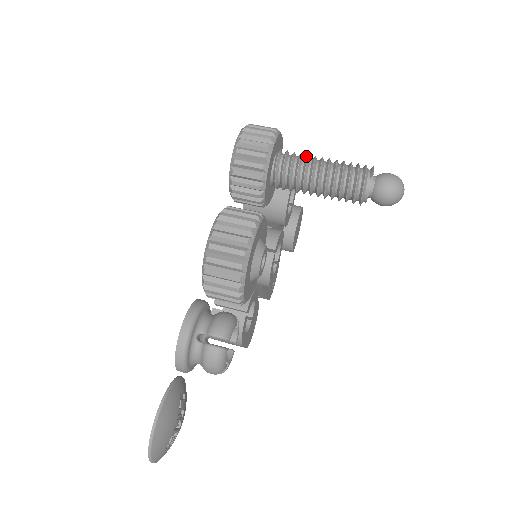
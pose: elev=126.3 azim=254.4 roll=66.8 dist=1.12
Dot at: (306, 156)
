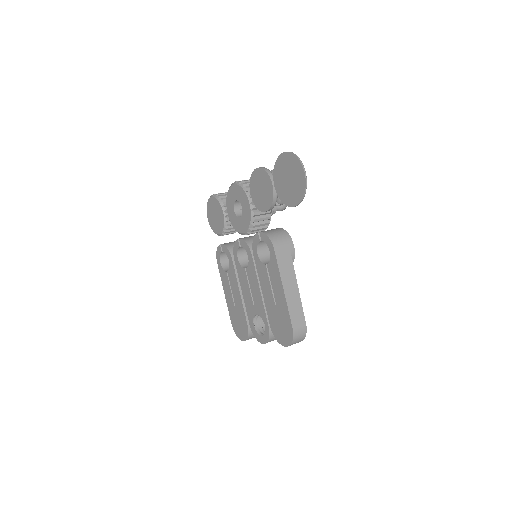
Dot at: occluded
